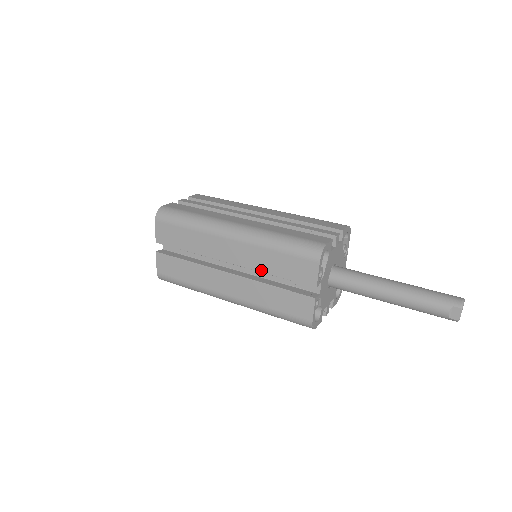
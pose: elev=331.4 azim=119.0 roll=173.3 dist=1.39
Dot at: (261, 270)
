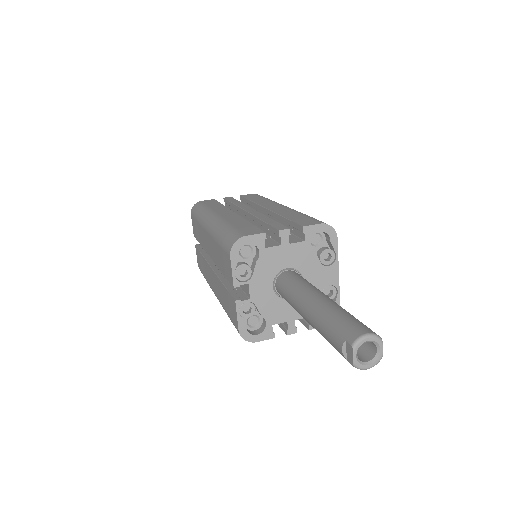
Dot at: (217, 264)
